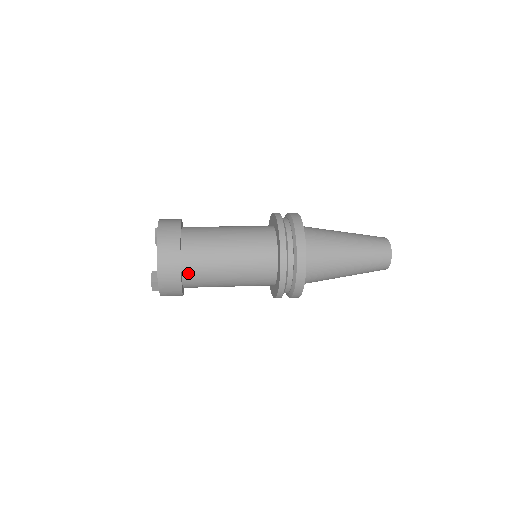
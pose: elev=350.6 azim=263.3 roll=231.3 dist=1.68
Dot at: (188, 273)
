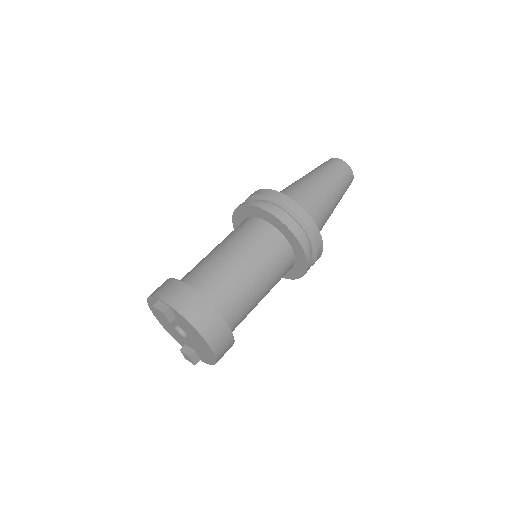
Dot at: occluded
